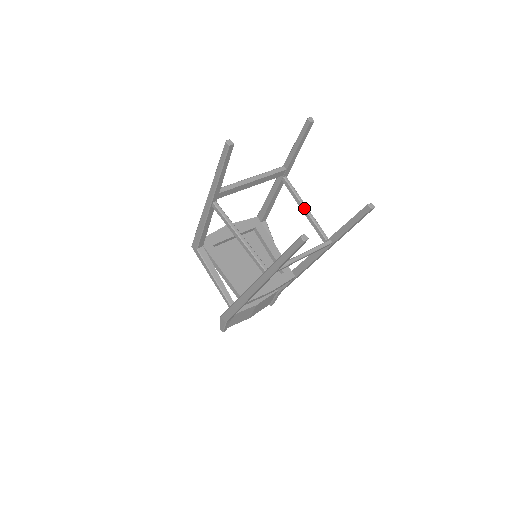
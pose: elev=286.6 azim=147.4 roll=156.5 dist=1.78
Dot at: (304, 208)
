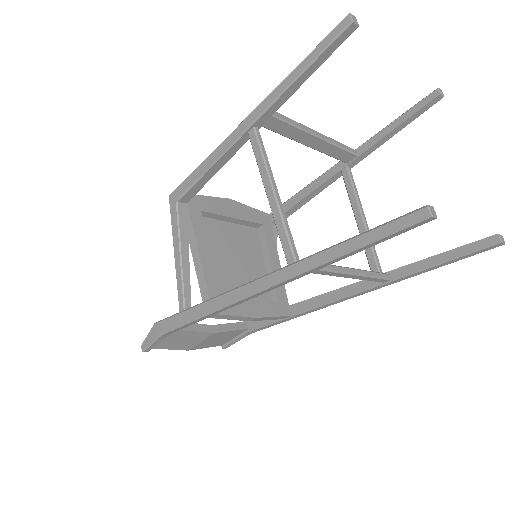
Dot at: (362, 217)
